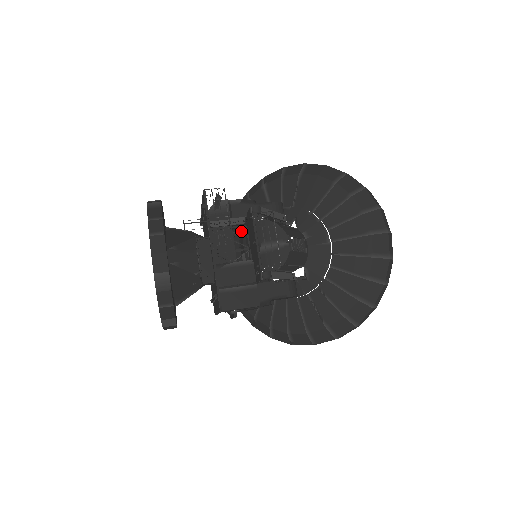
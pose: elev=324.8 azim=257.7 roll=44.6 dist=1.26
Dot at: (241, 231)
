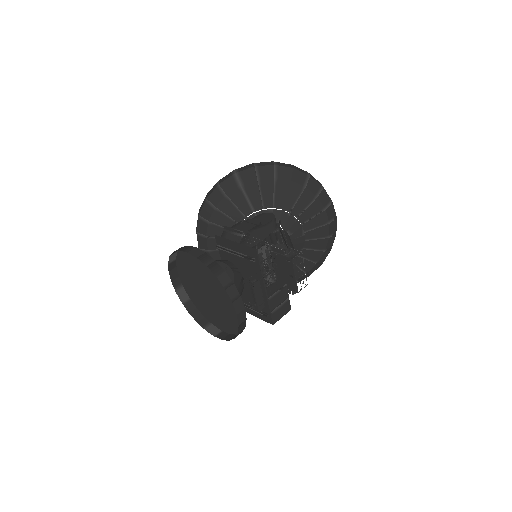
Dot at: (222, 224)
